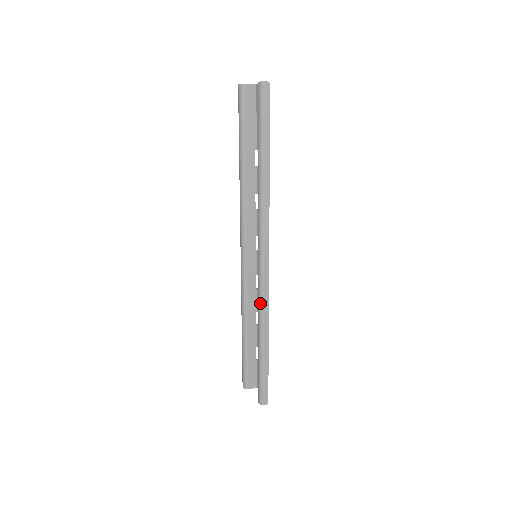
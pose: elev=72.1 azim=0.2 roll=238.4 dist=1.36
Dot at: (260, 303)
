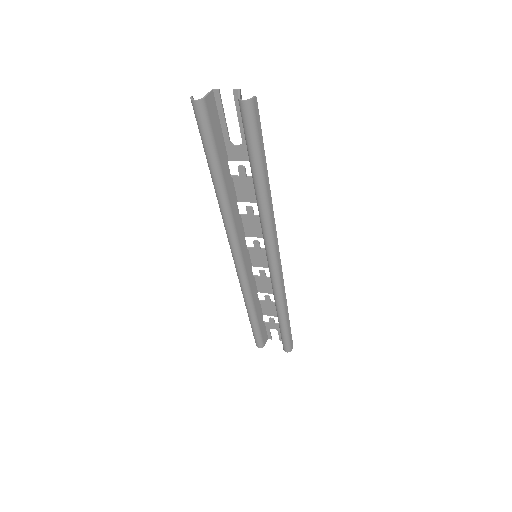
Dot at: (278, 292)
